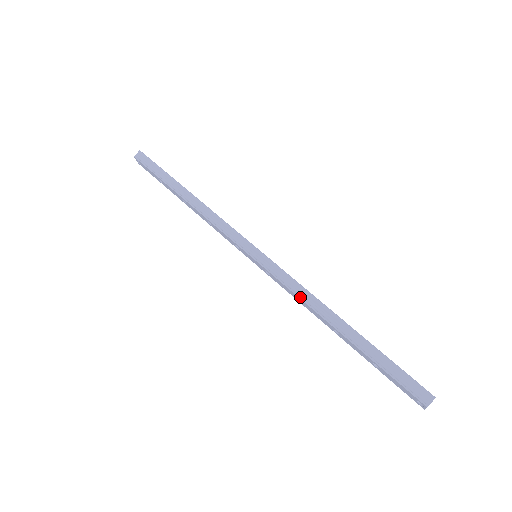
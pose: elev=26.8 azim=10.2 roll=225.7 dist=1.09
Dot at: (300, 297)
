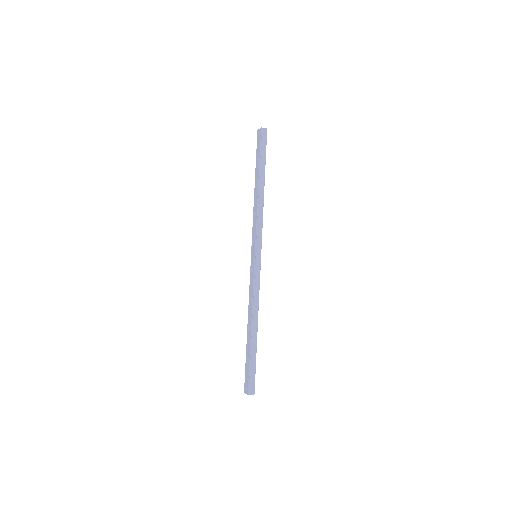
Dot at: (253, 299)
